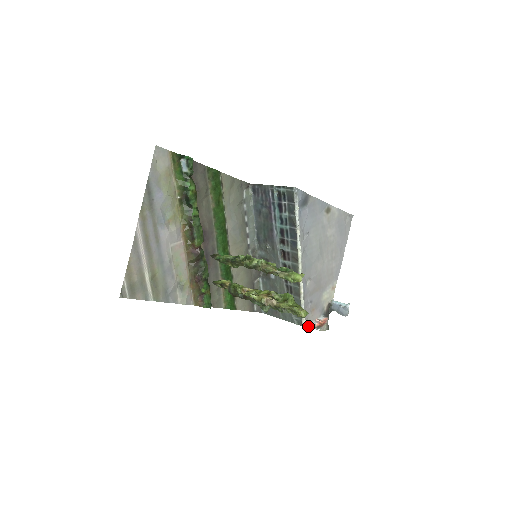
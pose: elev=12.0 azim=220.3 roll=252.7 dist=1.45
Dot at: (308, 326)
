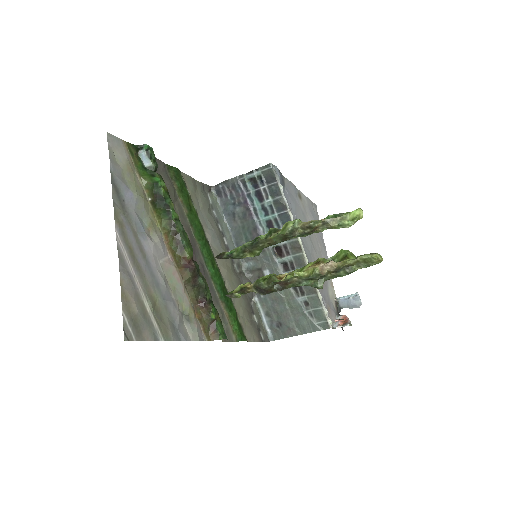
Dot at: (333, 328)
